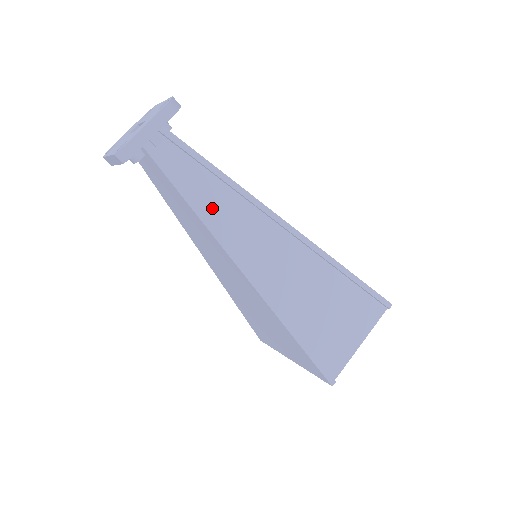
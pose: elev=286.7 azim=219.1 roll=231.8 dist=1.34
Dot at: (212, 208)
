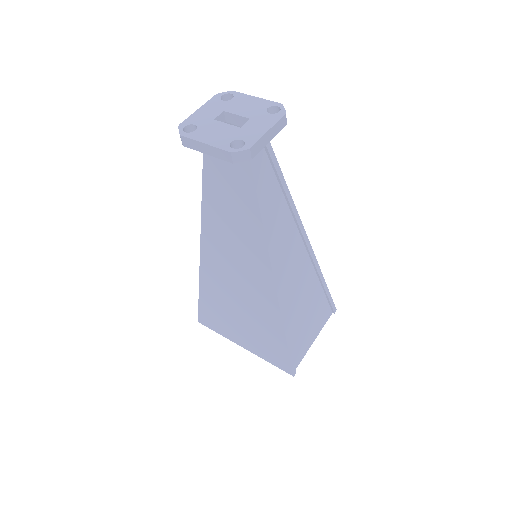
Dot at: (271, 218)
